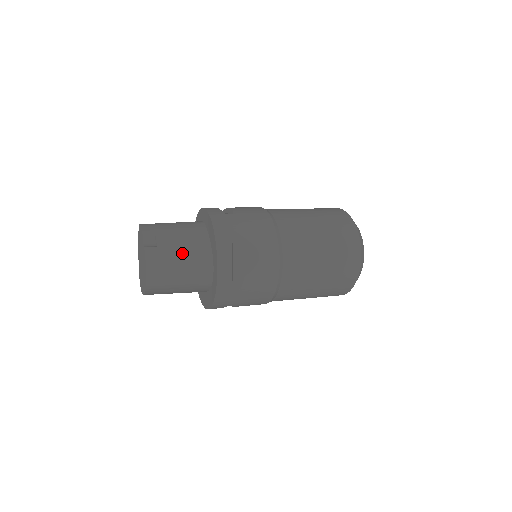
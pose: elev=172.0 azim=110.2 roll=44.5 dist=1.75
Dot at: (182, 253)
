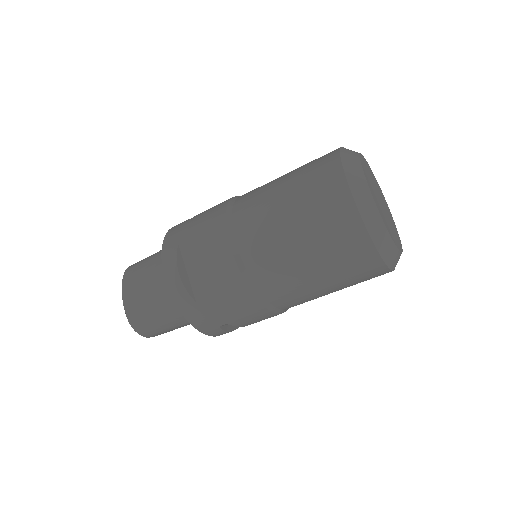
Dot at: occluded
